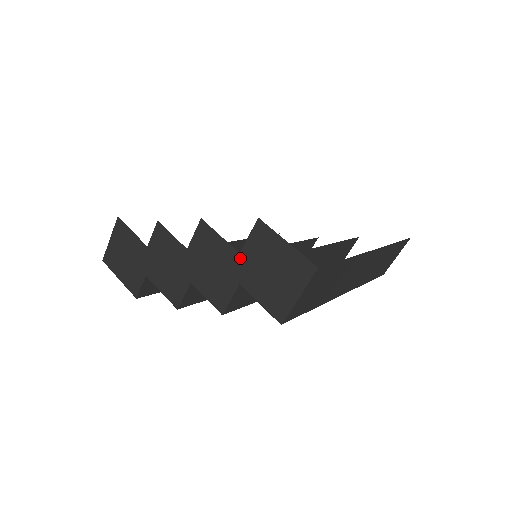
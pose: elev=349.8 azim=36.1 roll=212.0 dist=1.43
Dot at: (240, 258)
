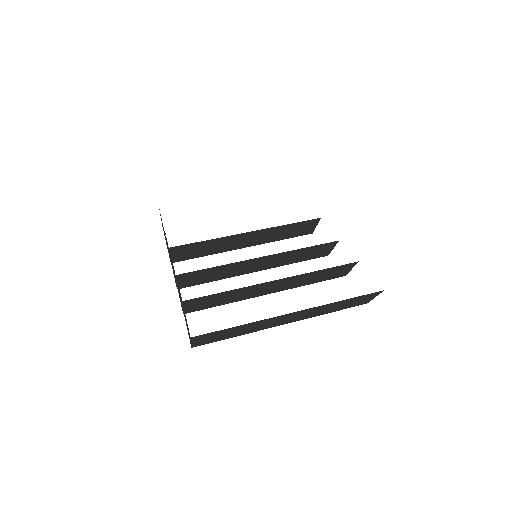
Dot at: occluded
